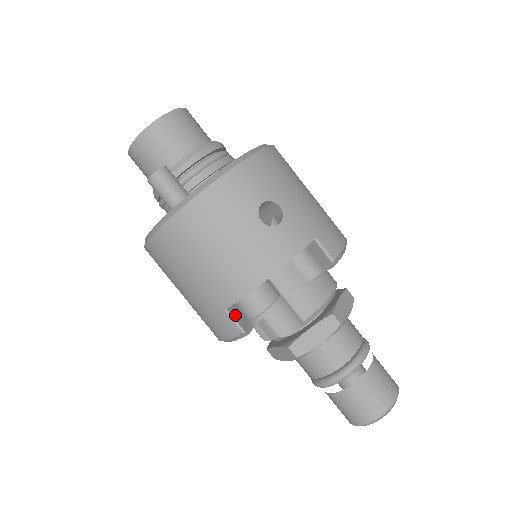
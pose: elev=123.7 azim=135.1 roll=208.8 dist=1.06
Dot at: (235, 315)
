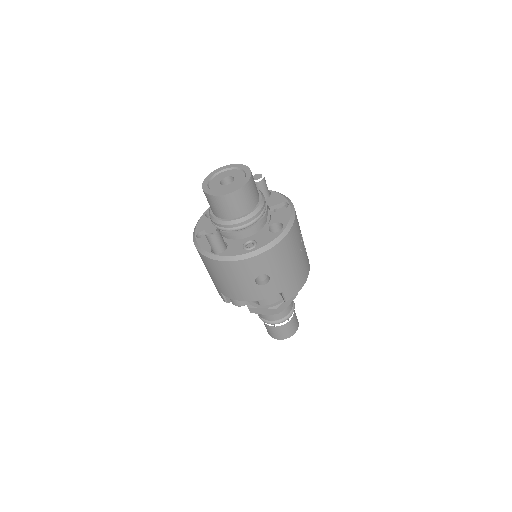
Dot at: occluded
